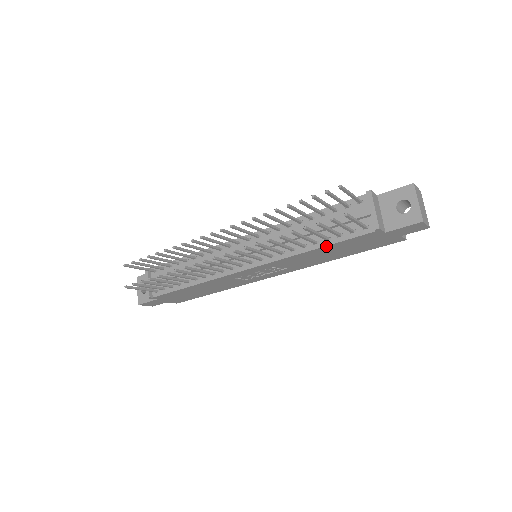
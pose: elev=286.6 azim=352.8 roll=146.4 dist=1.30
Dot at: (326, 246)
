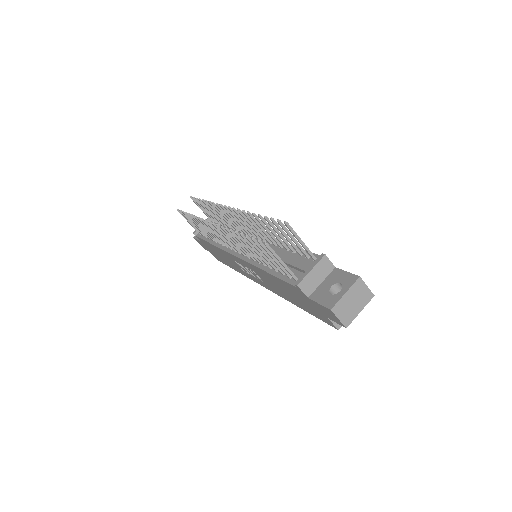
Dot at: (272, 275)
